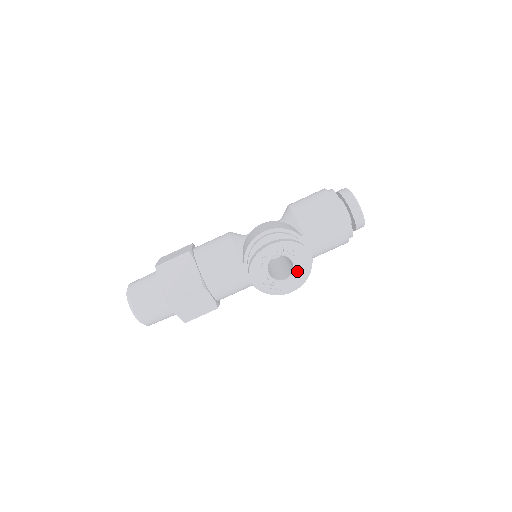
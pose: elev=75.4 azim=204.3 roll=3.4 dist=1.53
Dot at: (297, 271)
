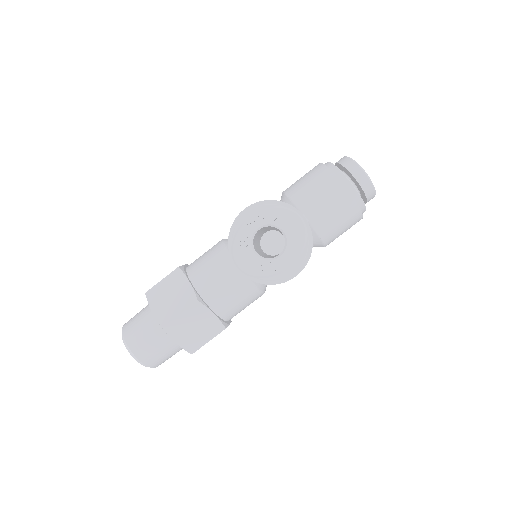
Dot at: (290, 241)
